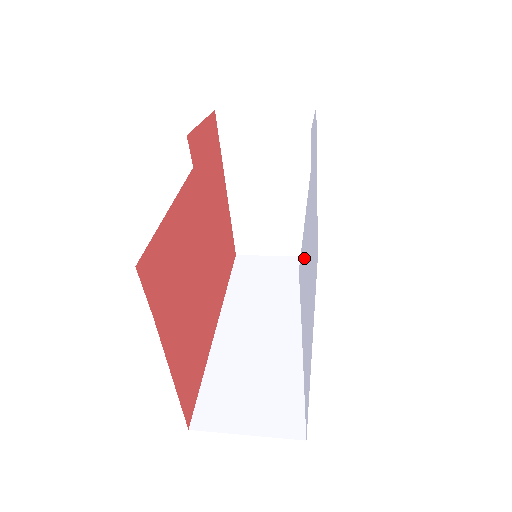
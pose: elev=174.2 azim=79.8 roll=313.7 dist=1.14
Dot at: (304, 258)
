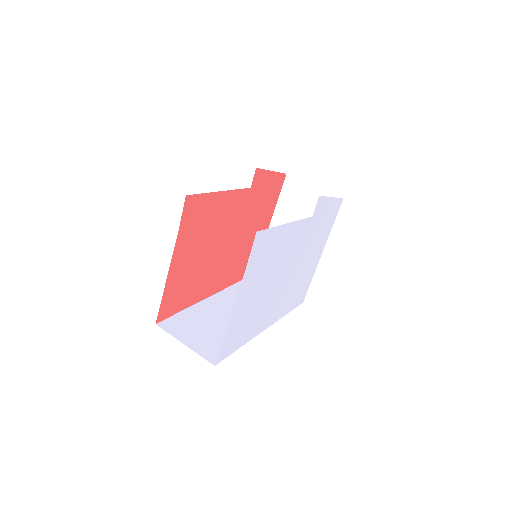
Dot at: (270, 244)
